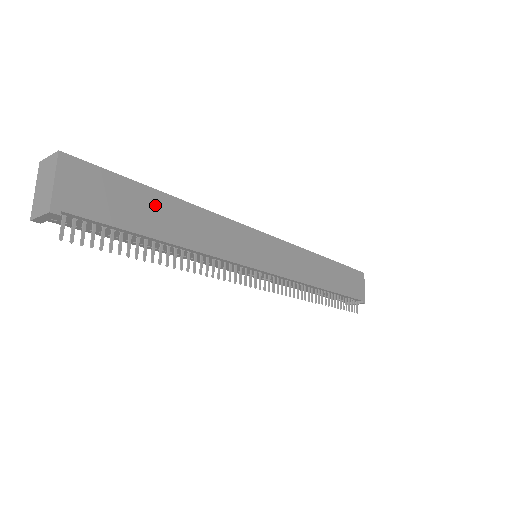
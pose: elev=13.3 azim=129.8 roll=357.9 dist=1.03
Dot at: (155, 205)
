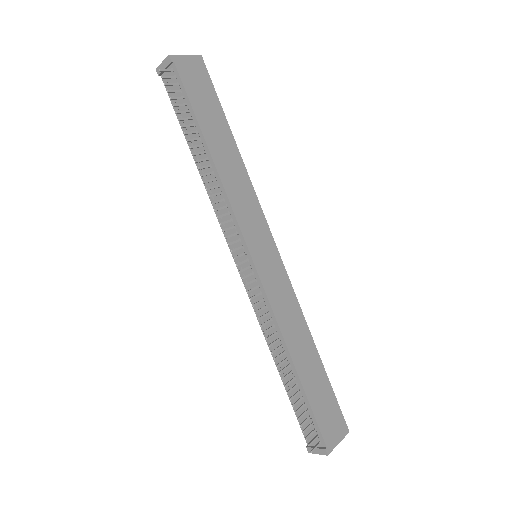
Dot at: (221, 128)
